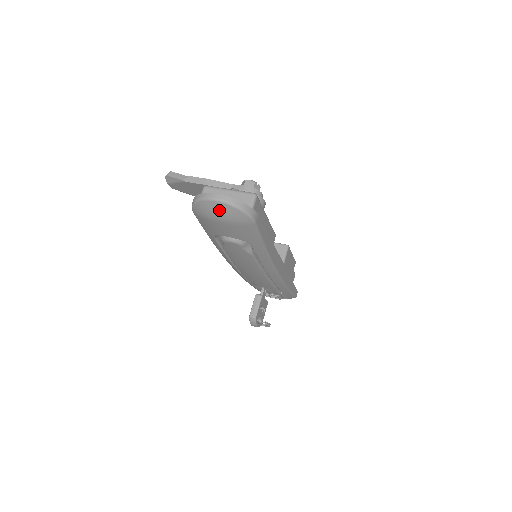
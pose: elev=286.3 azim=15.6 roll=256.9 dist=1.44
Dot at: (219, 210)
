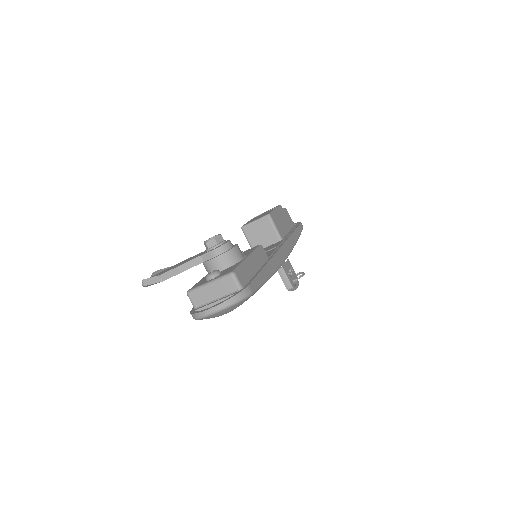
Dot at: (220, 314)
